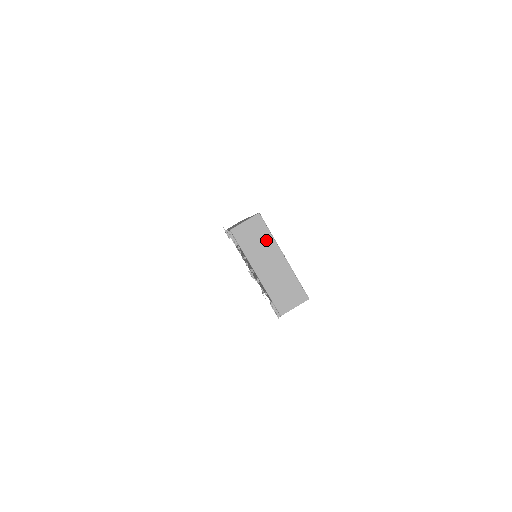
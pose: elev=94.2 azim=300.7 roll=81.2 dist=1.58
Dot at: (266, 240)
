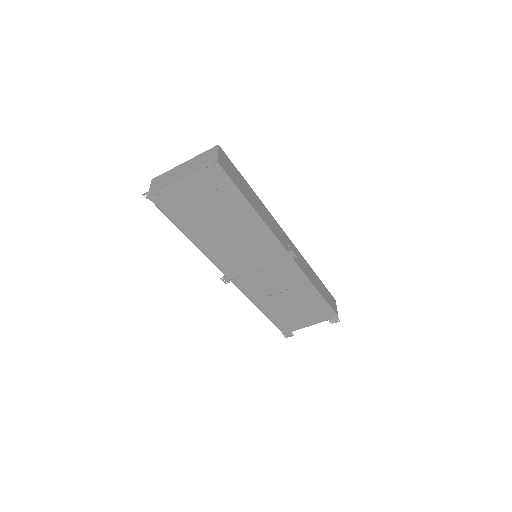
Dot at: (168, 175)
